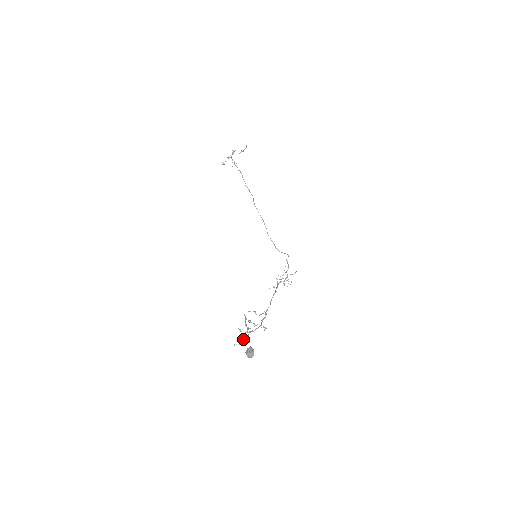
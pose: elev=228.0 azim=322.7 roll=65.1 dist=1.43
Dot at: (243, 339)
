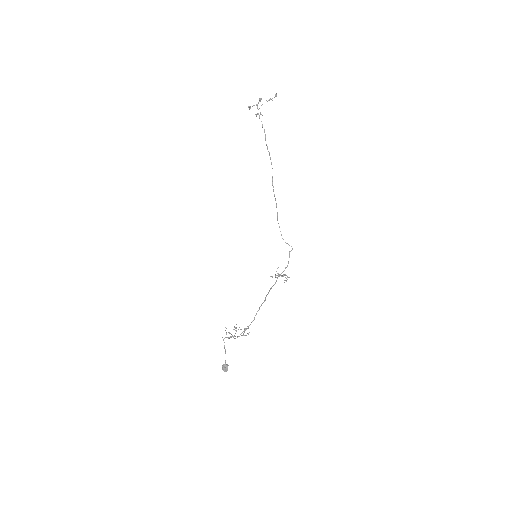
Dot at: (229, 338)
